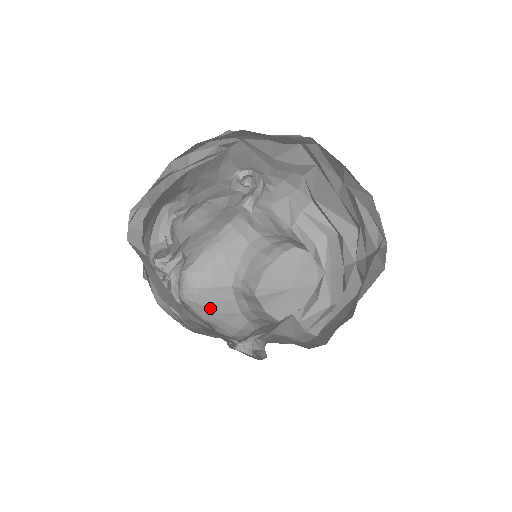
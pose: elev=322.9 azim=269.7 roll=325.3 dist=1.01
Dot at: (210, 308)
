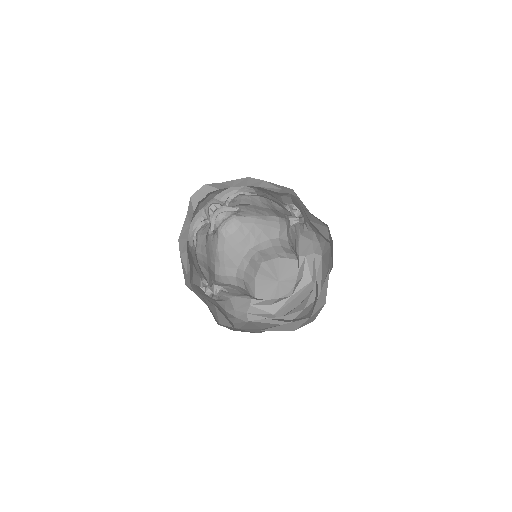
Dot at: (227, 248)
